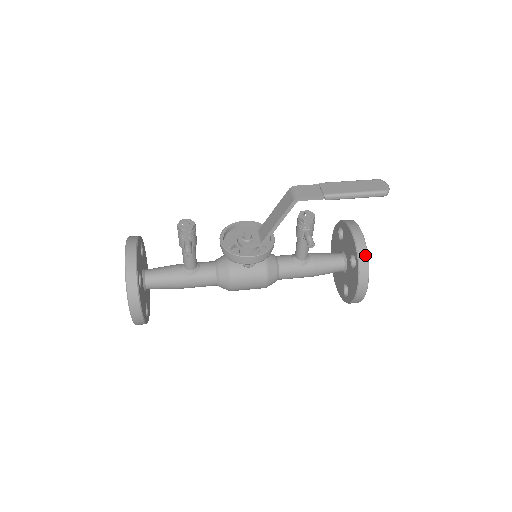
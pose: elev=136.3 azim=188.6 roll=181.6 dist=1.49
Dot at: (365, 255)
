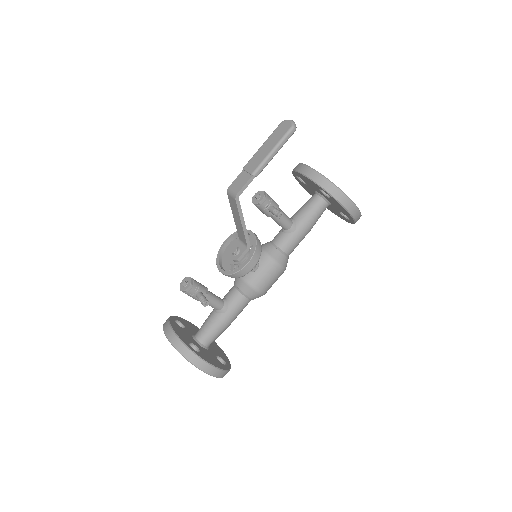
Dot at: (327, 182)
